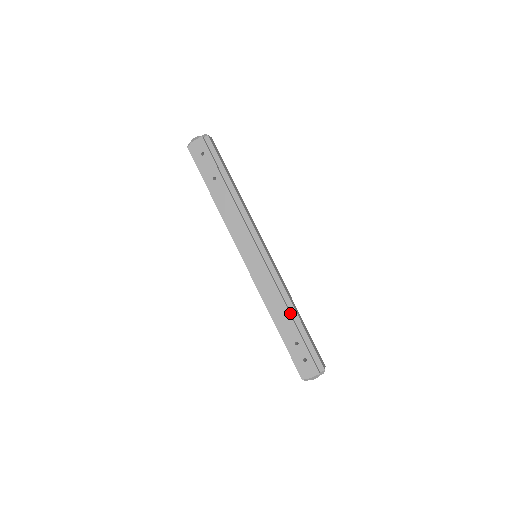
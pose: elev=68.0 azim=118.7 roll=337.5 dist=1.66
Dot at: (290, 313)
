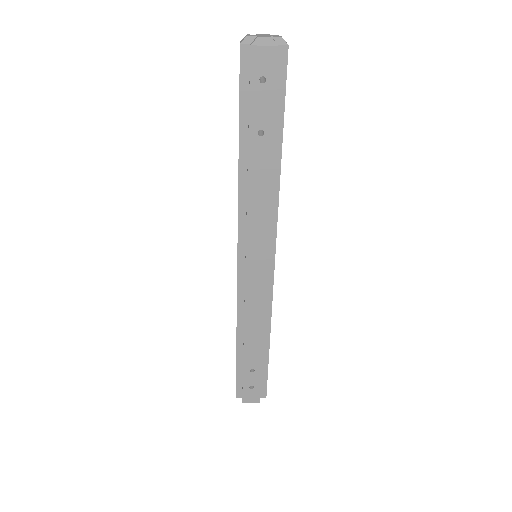
Dot at: (263, 340)
